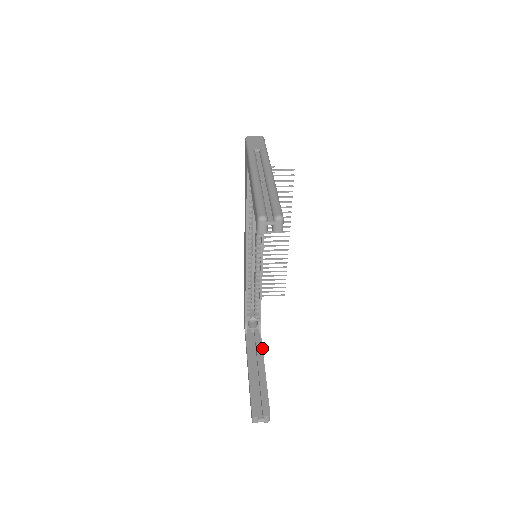
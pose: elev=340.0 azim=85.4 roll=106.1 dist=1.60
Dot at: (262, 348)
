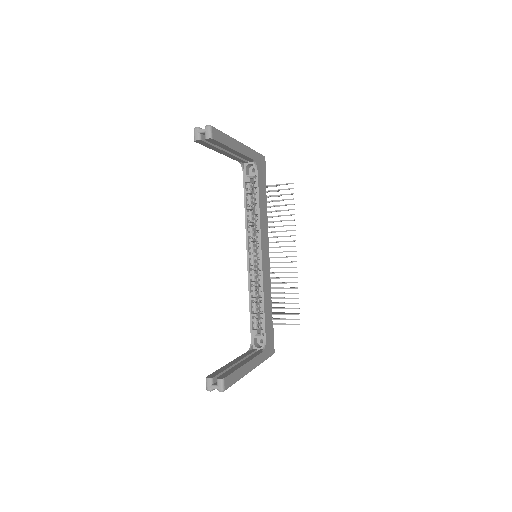
Dot at: (256, 355)
